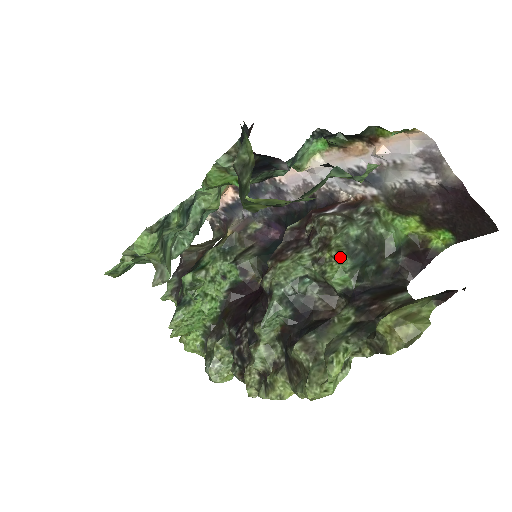
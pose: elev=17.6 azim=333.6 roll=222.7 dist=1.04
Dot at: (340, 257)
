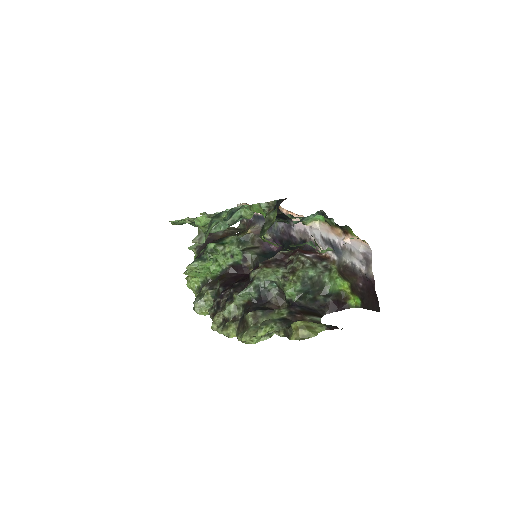
Dot at: (297, 282)
